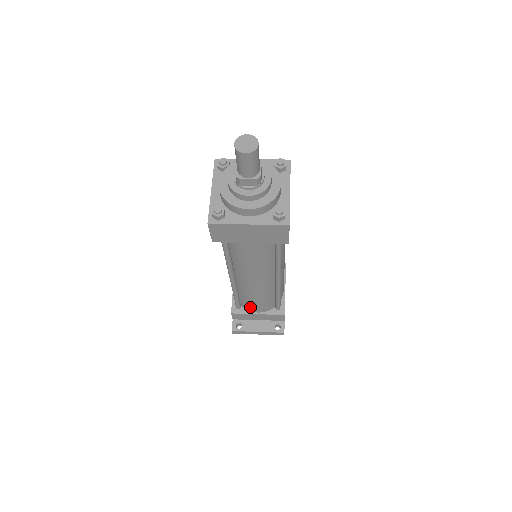
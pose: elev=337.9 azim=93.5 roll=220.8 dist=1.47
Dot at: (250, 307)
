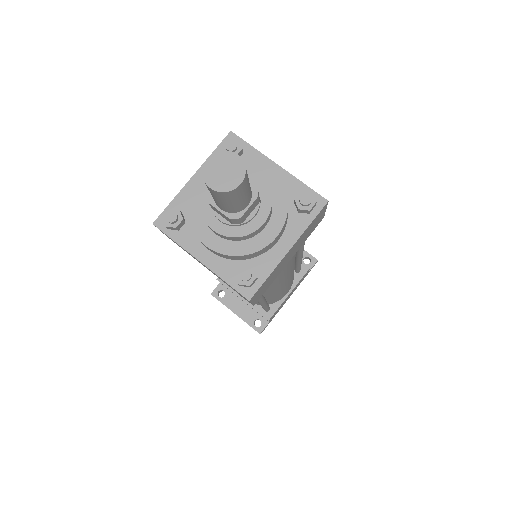
Dot at: occluded
